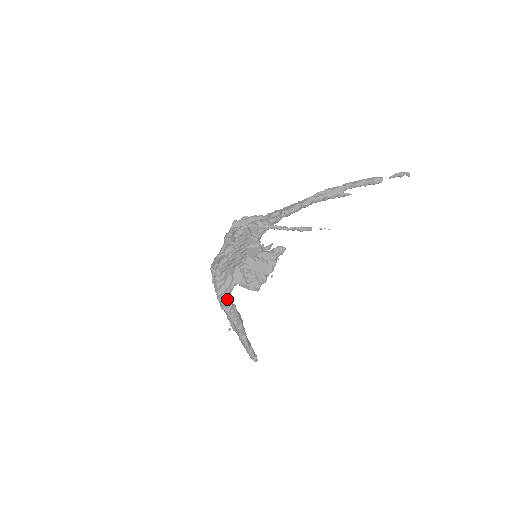
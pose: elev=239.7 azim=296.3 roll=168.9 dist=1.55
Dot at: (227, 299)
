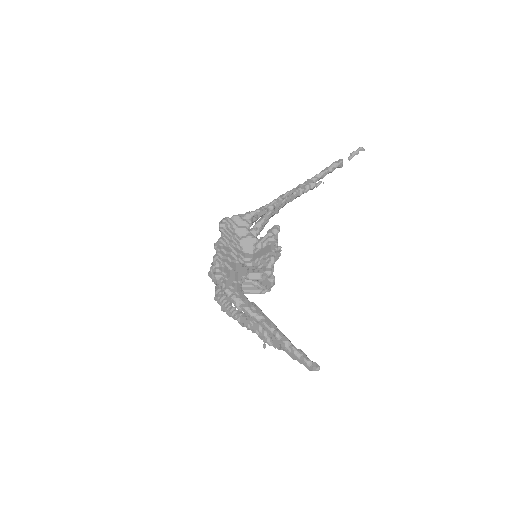
Dot at: (239, 293)
